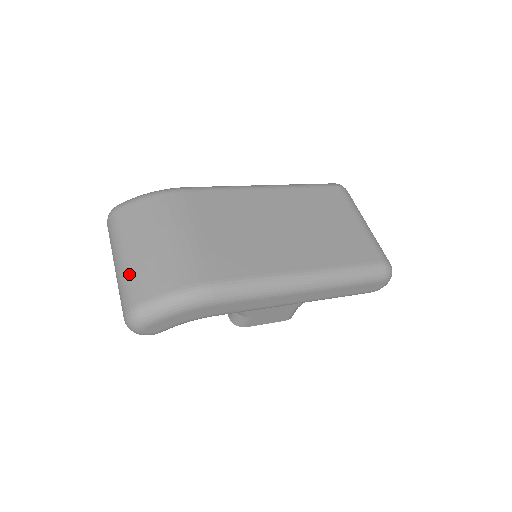
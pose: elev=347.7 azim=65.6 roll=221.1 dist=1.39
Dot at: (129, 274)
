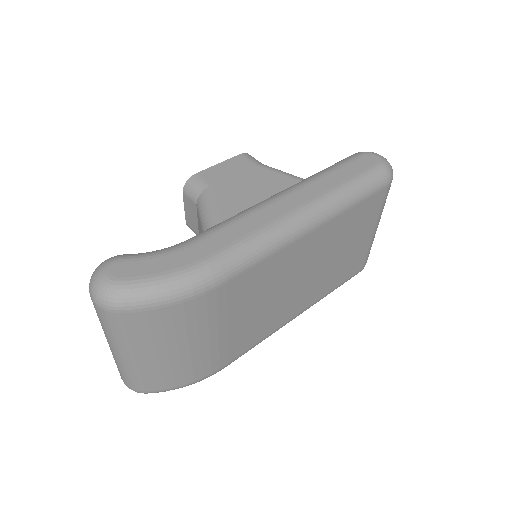
Dot at: (137, 373)
